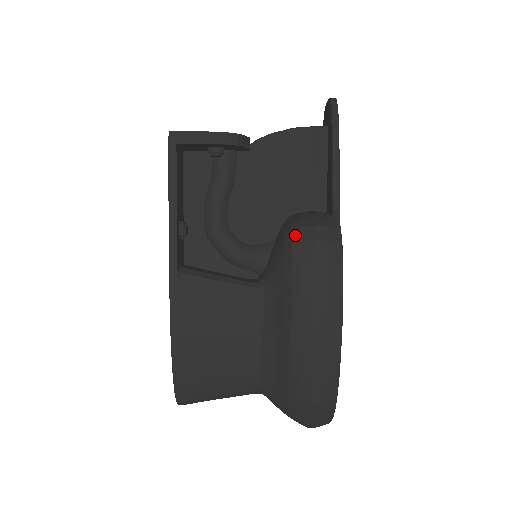
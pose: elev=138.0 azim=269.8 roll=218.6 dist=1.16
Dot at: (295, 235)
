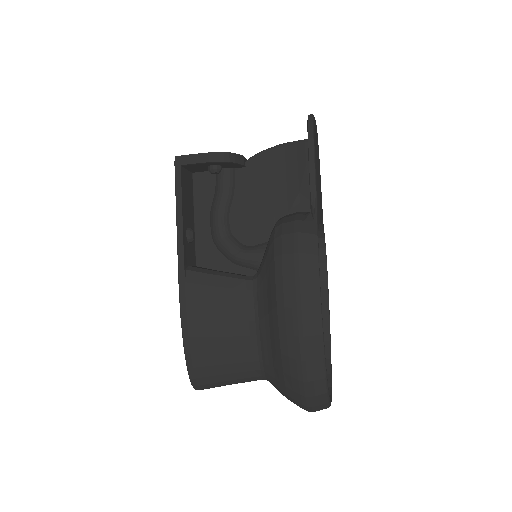
Dot at: (277, 230)
